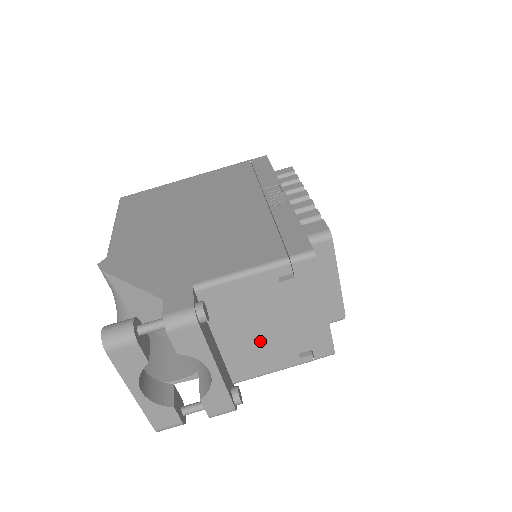
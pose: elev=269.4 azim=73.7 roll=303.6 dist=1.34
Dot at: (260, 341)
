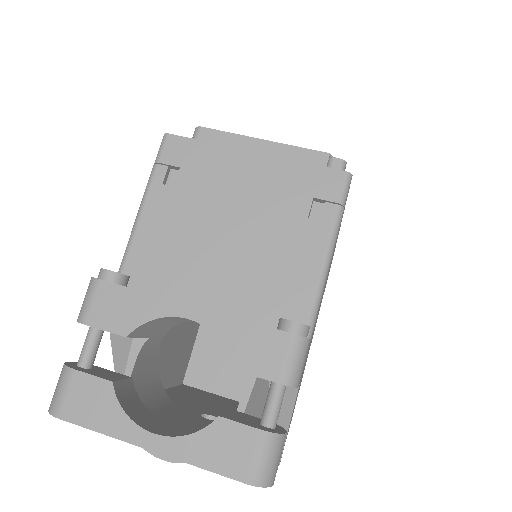
Dot at: (249, 256)
